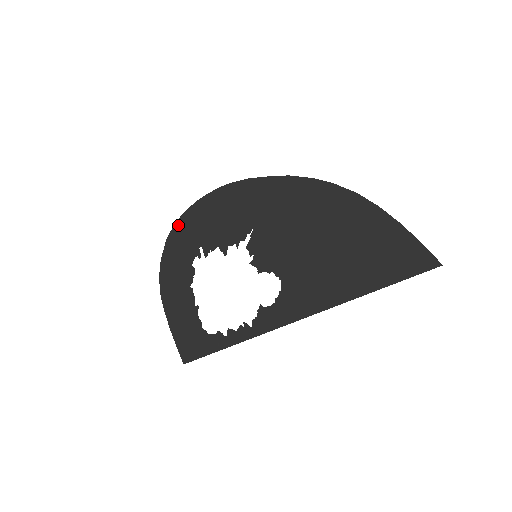
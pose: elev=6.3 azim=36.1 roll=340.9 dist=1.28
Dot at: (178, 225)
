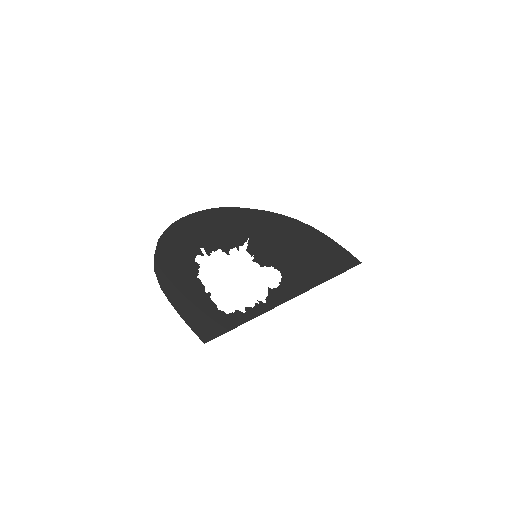
Dot at: (171, 229)
